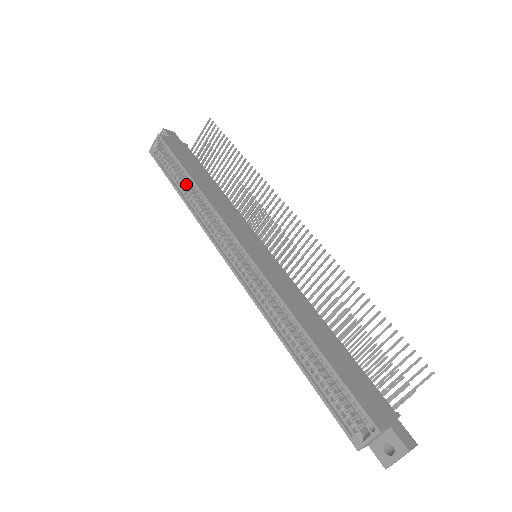
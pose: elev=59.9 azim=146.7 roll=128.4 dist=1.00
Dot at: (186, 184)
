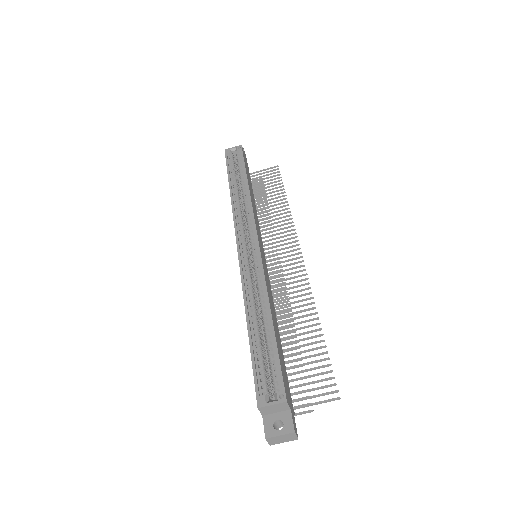
Dot at: (238, 184)
